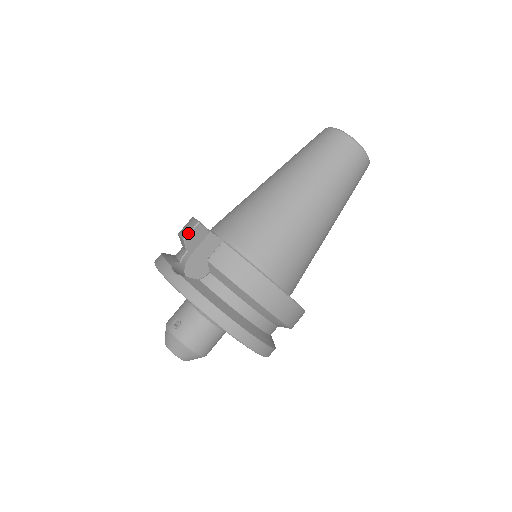
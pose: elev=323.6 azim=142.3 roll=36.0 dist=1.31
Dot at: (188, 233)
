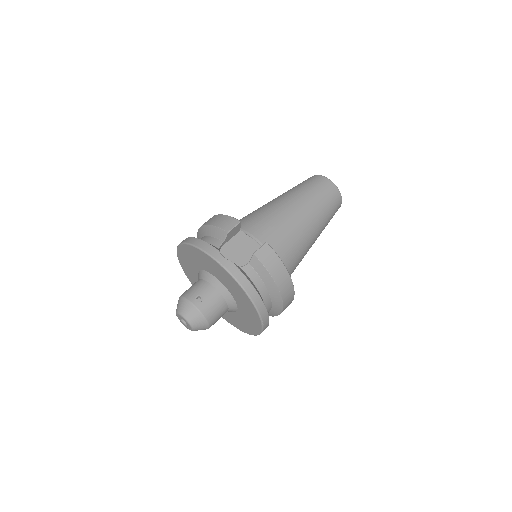
Dot at: (232, 228)
